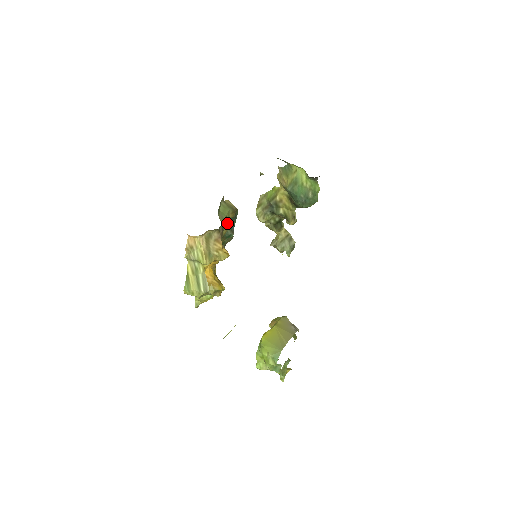
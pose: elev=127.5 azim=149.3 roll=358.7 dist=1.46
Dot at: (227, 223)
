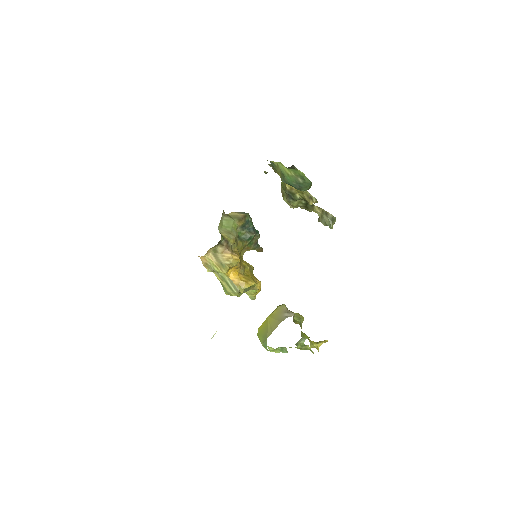
Dot at: (242, 229)
